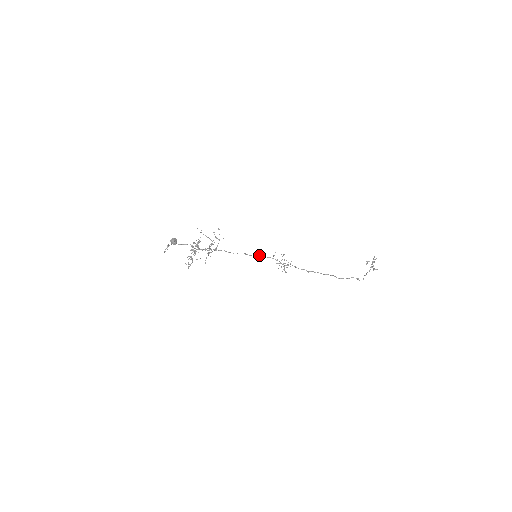
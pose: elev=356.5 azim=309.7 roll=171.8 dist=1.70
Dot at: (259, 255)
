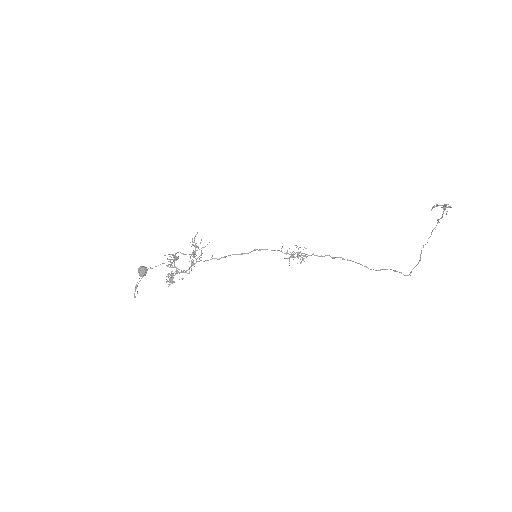
Dot at: occluded
